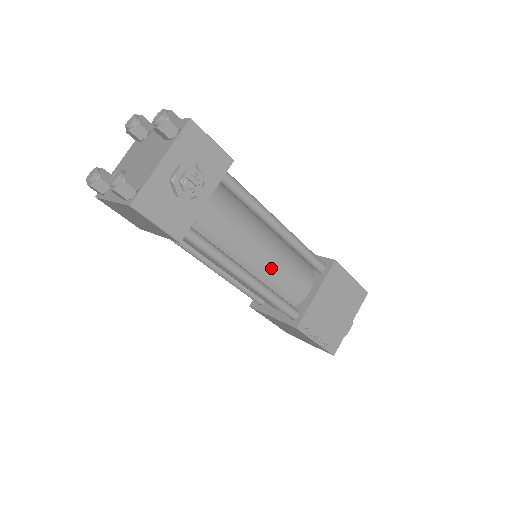
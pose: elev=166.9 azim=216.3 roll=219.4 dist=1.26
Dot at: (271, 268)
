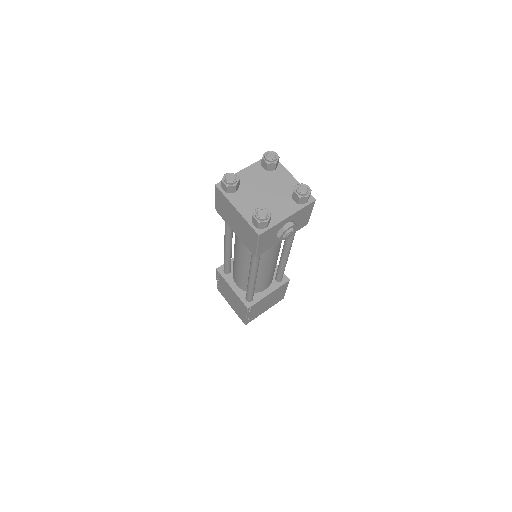
Dot at: (265, 274)
